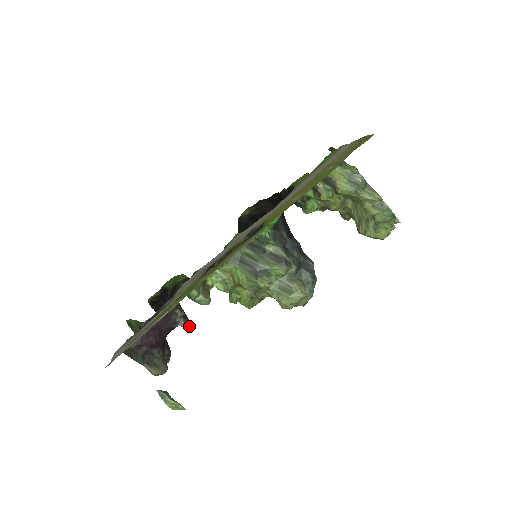
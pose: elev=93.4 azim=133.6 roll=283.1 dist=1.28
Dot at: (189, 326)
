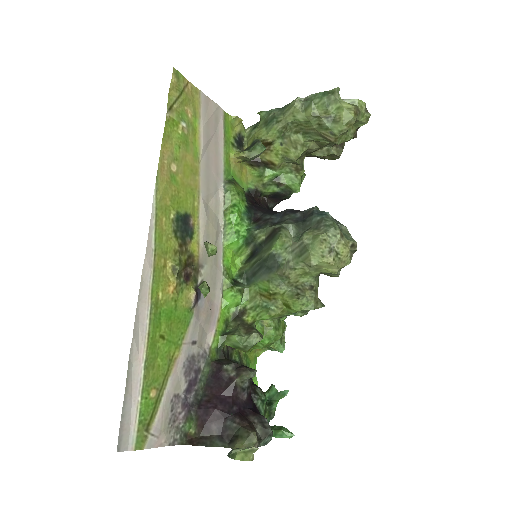
Dot at: (247, 371)
